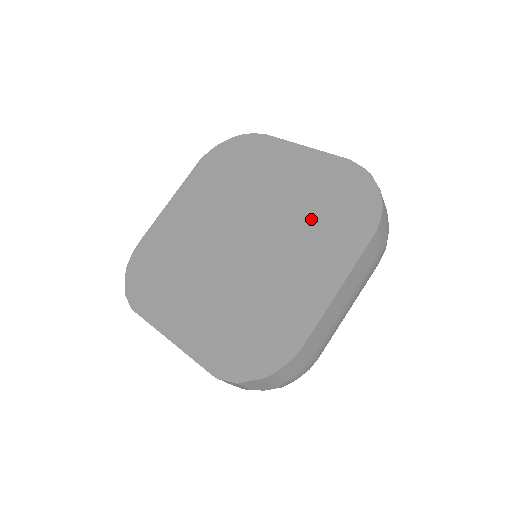
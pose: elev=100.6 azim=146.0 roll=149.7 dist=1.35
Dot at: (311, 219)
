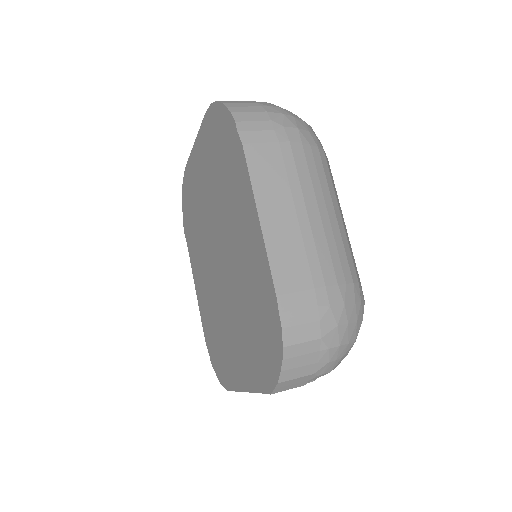
Dot at: (221, 188)
